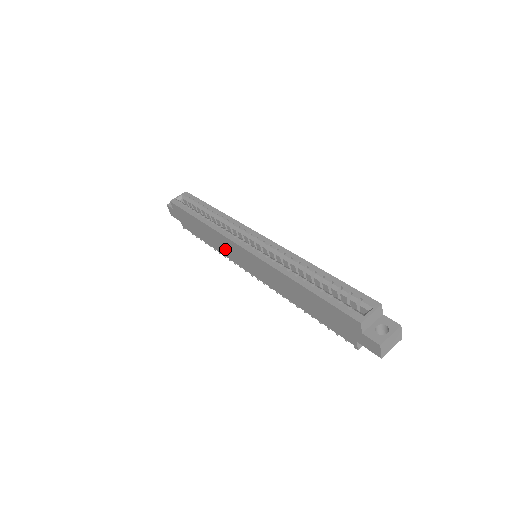
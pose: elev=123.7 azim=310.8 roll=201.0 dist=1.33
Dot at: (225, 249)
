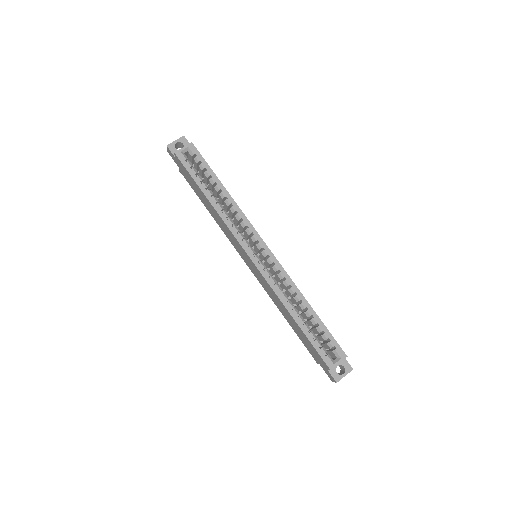
Dot at: (227, 234)
